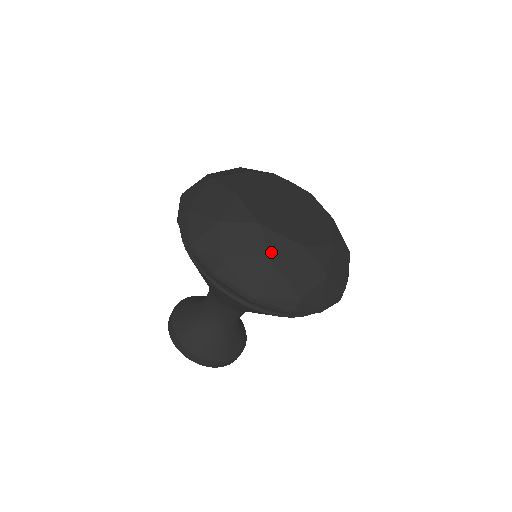
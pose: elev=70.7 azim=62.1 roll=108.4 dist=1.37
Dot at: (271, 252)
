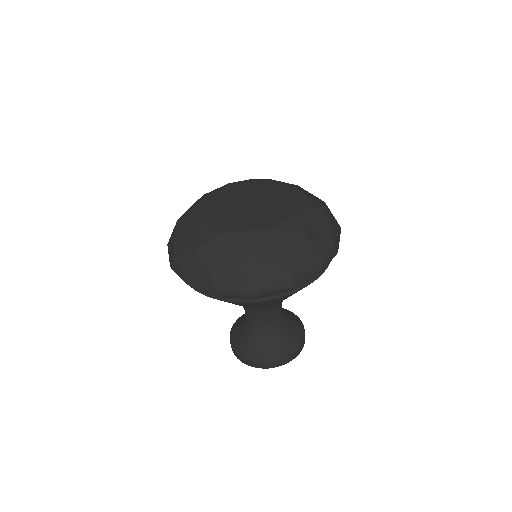
Dot at: (245, 249)
